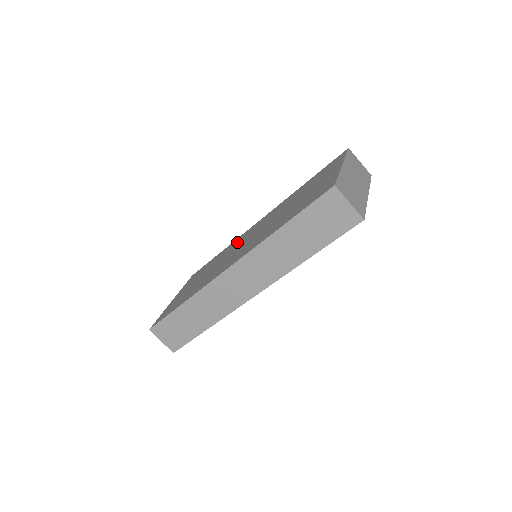
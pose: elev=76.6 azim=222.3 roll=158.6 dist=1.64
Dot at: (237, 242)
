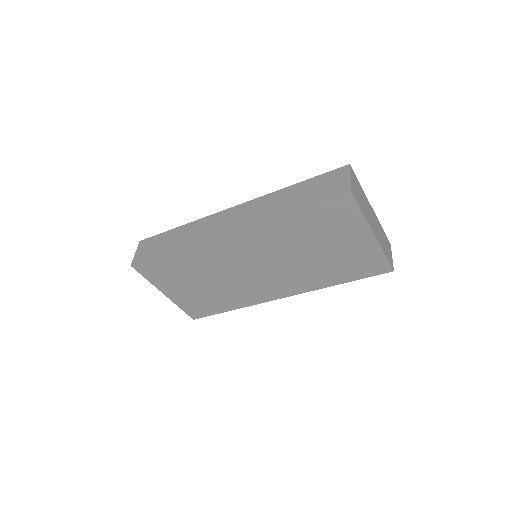
Dot at: occluded
